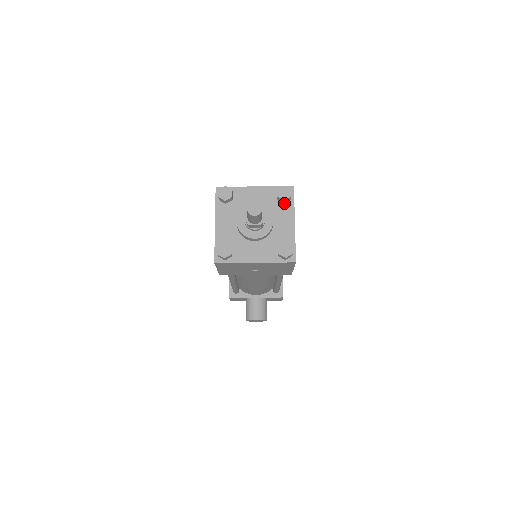
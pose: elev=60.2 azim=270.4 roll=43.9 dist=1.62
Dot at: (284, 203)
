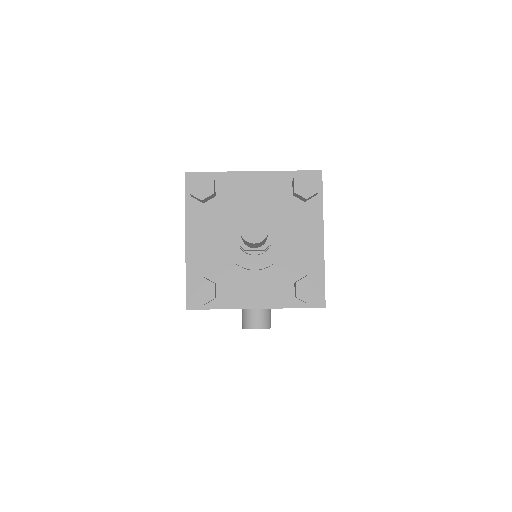
Dot at: (305, 201)
